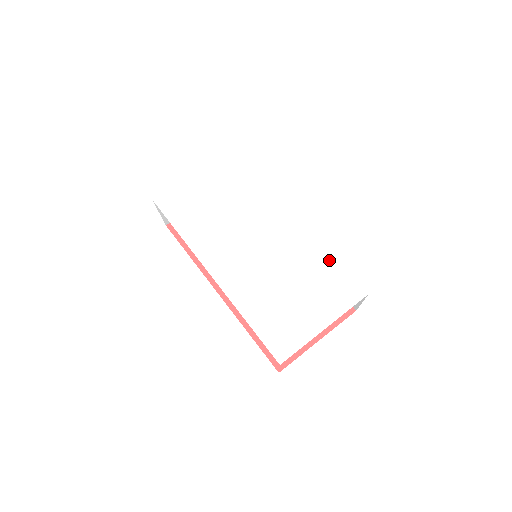
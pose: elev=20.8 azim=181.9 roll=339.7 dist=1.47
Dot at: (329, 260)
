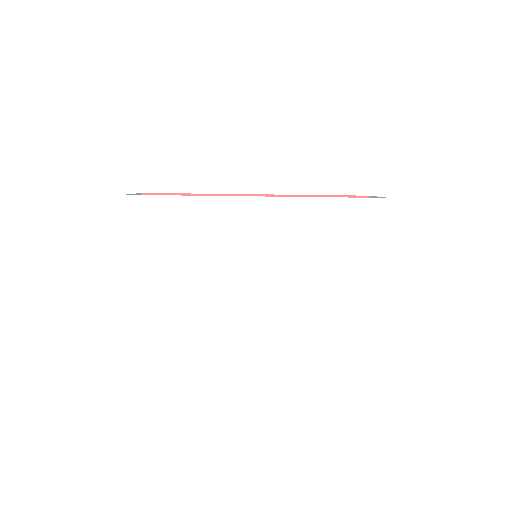
Dot at: (330, 206)
